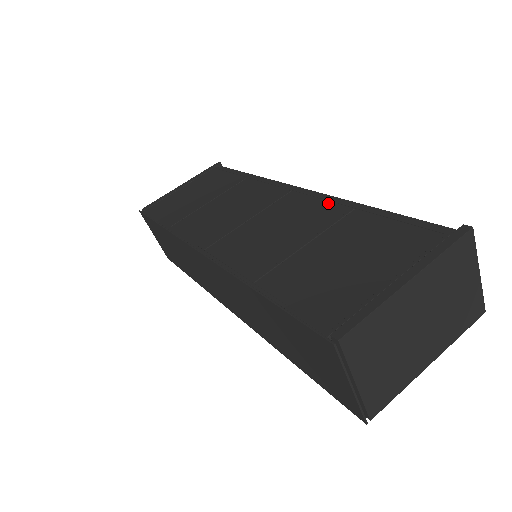
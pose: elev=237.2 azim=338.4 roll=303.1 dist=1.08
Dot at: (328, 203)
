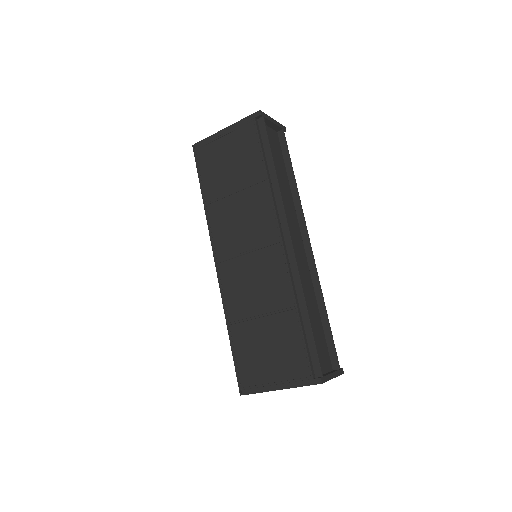
Dot at: (288, 286)
